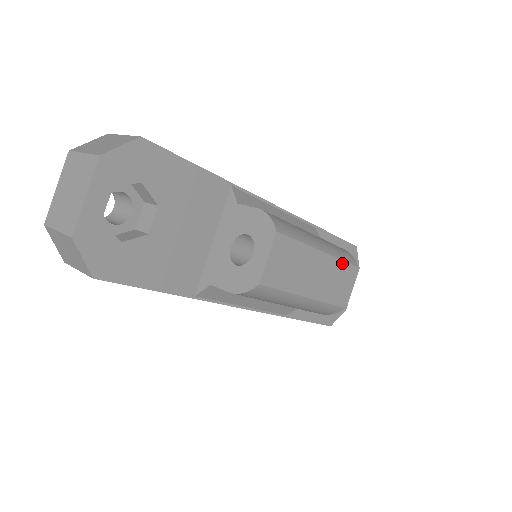
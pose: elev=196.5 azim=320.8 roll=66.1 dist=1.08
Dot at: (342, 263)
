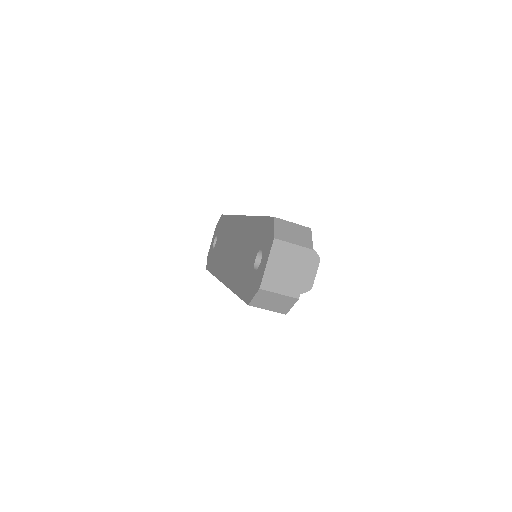
Dot at: occluded
